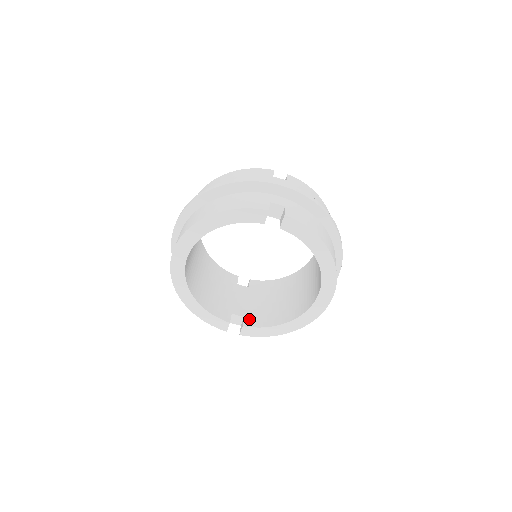
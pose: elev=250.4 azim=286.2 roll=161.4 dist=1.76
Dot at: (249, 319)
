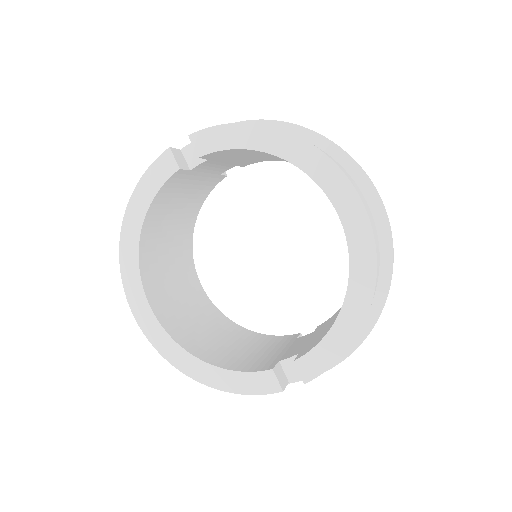
Dot at: (305, 350)
